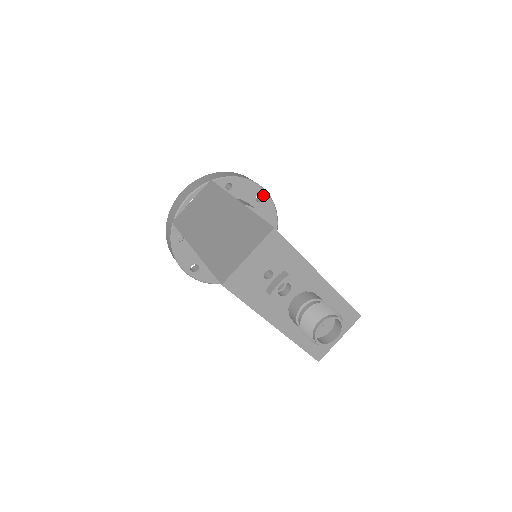
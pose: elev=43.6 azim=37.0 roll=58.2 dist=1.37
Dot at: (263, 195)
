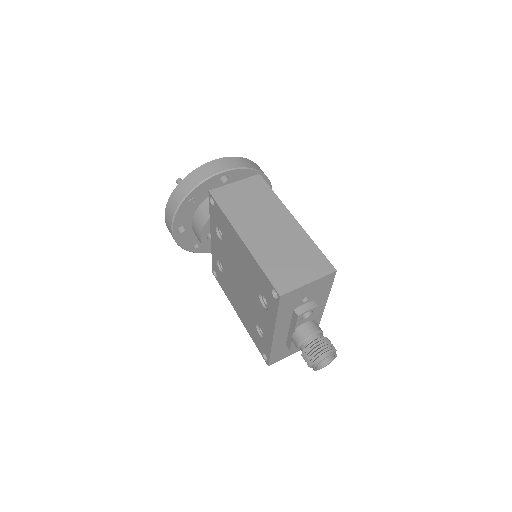
Dot at: occluded
